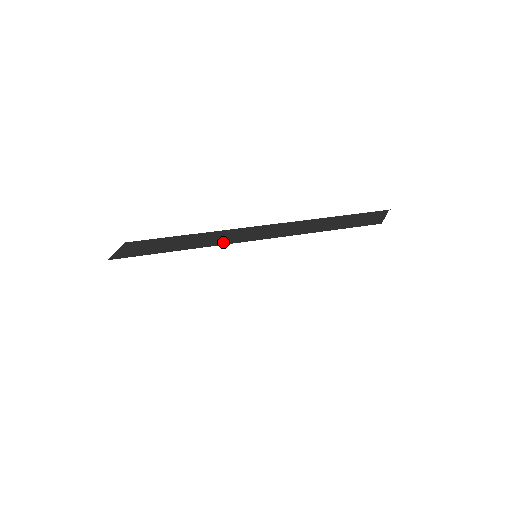
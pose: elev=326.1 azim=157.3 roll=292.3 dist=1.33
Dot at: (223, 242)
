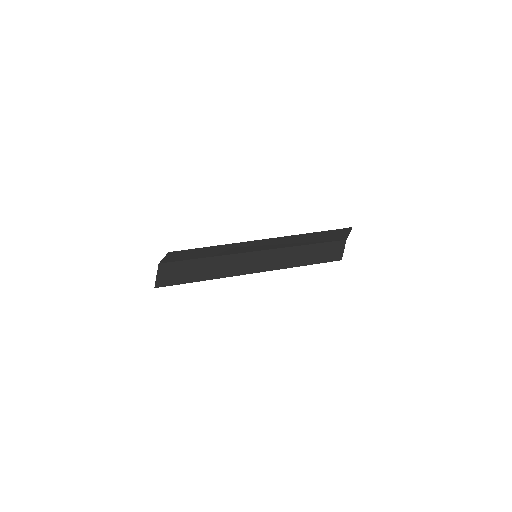
Dot at: (233, 273)
